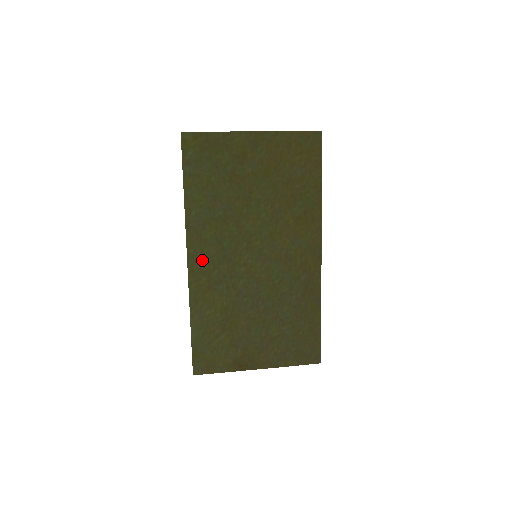
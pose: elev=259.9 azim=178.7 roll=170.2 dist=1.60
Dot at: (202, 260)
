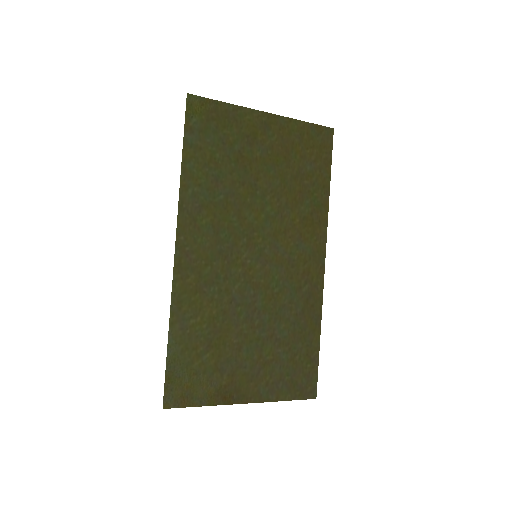
Dot at: (193, 252)
